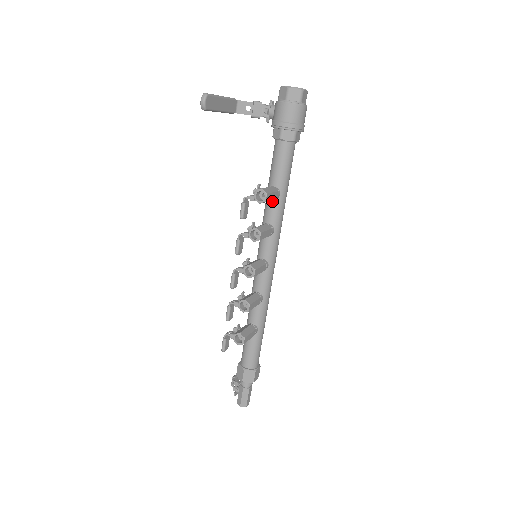
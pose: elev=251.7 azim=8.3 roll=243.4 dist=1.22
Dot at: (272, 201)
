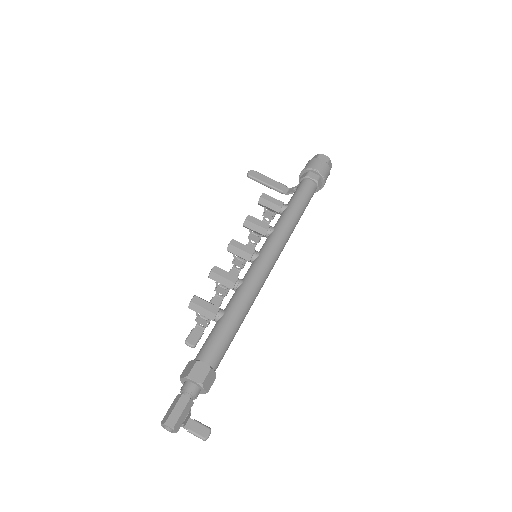
Dot at: (281, 214)
